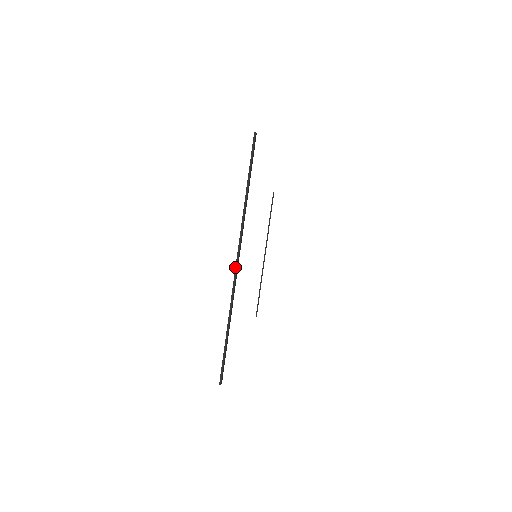
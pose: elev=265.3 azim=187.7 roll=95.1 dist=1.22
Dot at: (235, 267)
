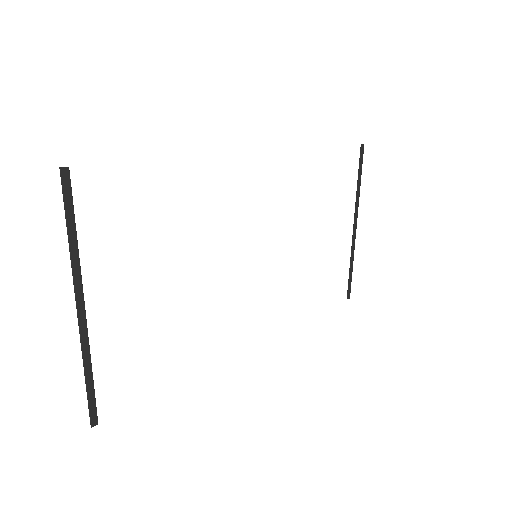
Dot at: occluded
